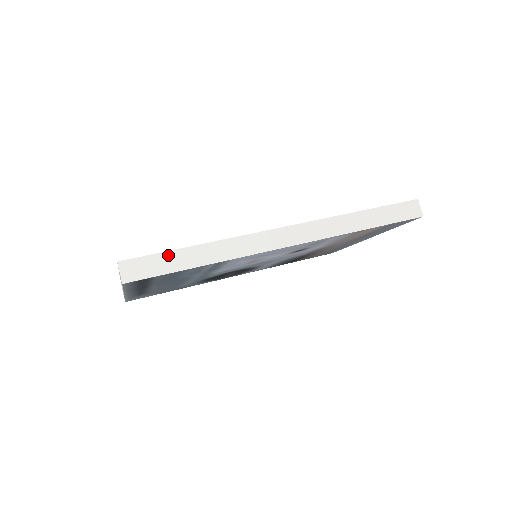
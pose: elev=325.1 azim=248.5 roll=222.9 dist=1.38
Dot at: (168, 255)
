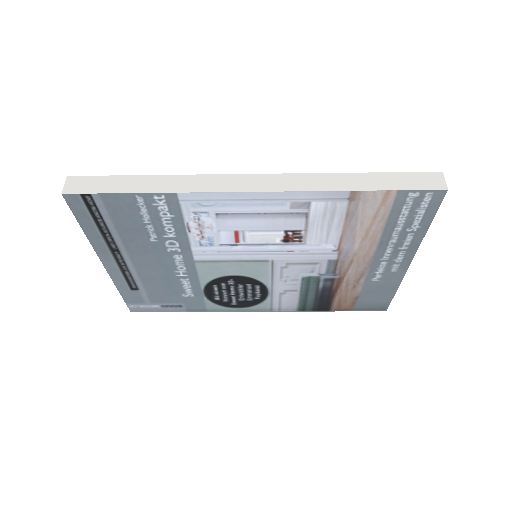
Dot at: (117, 179)
